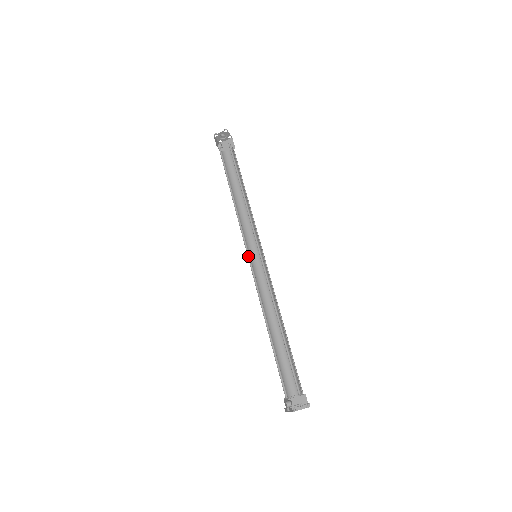
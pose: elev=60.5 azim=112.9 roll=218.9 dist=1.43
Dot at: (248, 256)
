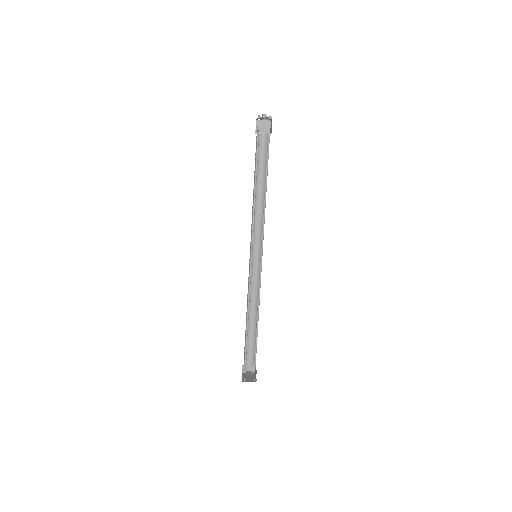
Dot at: (251, 256)
